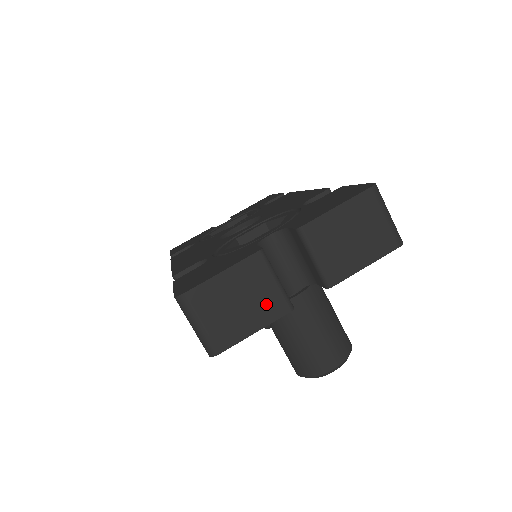
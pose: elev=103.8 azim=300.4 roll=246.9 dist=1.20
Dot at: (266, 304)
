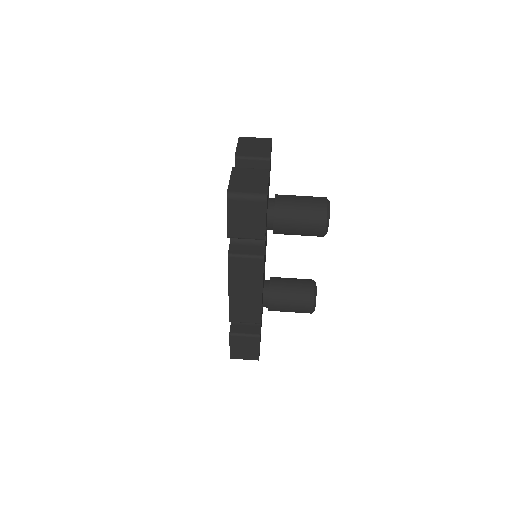
Dot at: (258, 174)
